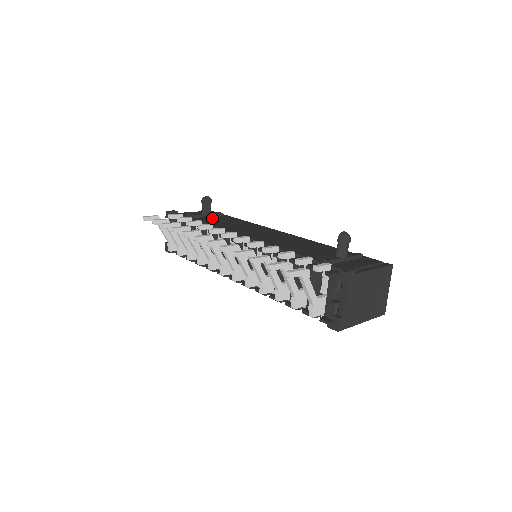
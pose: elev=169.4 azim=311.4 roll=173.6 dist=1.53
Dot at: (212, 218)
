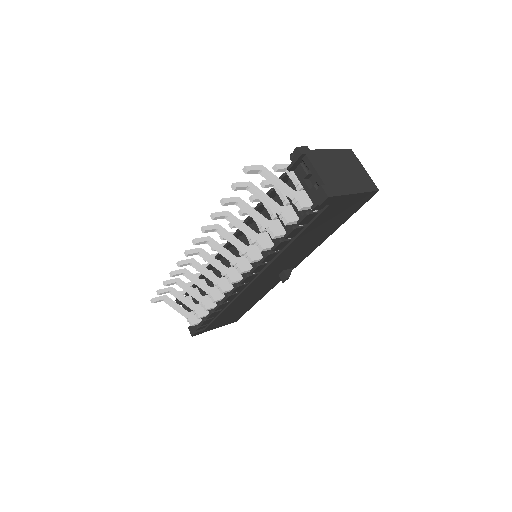
Dot at: occluded
